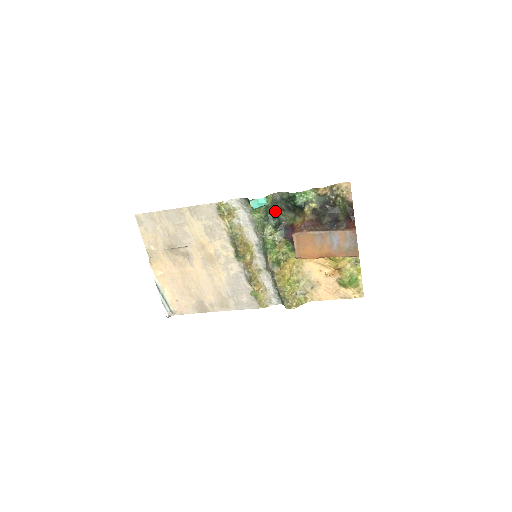
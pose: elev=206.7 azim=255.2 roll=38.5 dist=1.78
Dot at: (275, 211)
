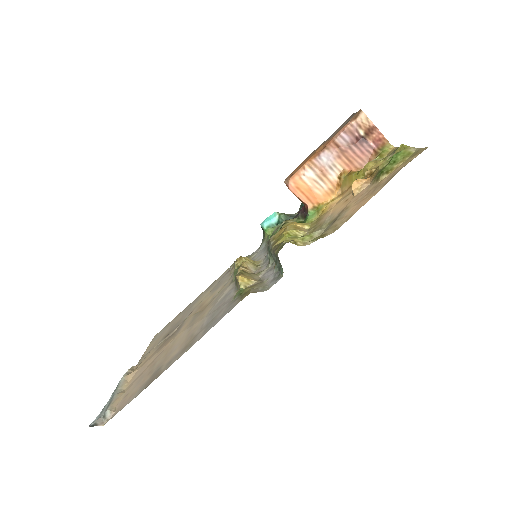
Dot at: occluded
